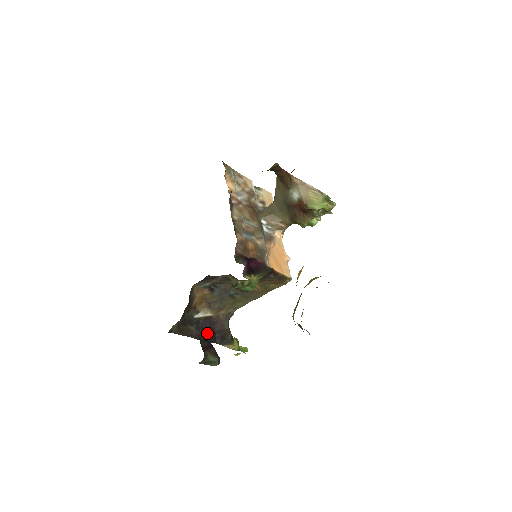
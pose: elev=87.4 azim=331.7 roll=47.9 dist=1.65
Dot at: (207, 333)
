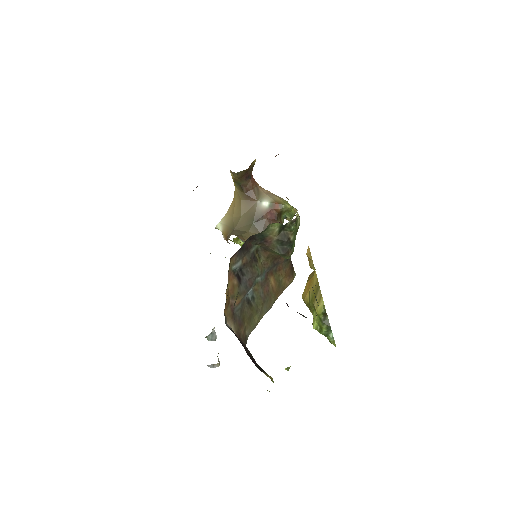
Dot at: (245, 348)
